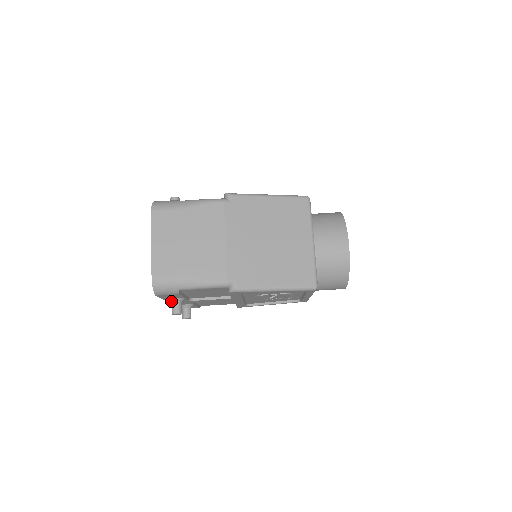
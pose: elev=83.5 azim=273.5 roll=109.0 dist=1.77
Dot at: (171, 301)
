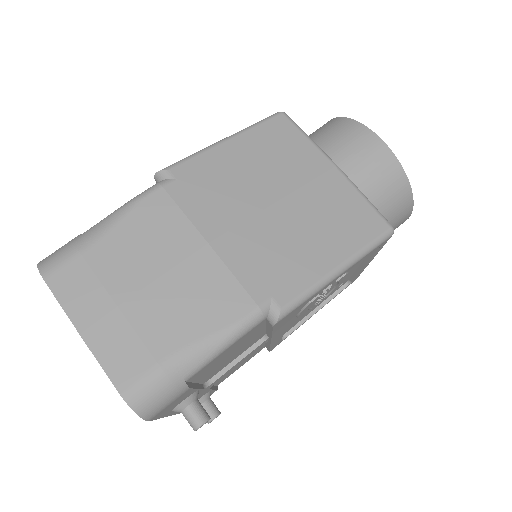
Dot at: (178, 410)
